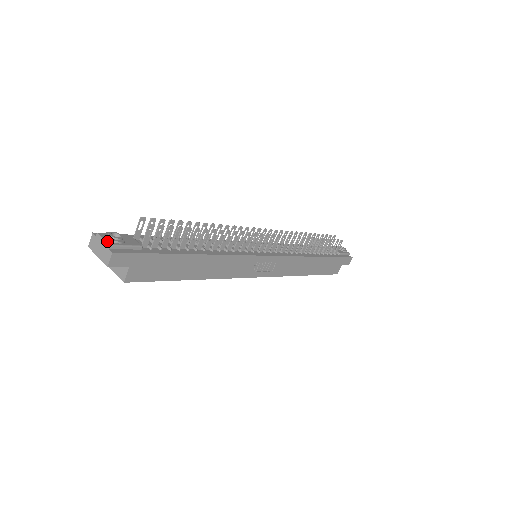
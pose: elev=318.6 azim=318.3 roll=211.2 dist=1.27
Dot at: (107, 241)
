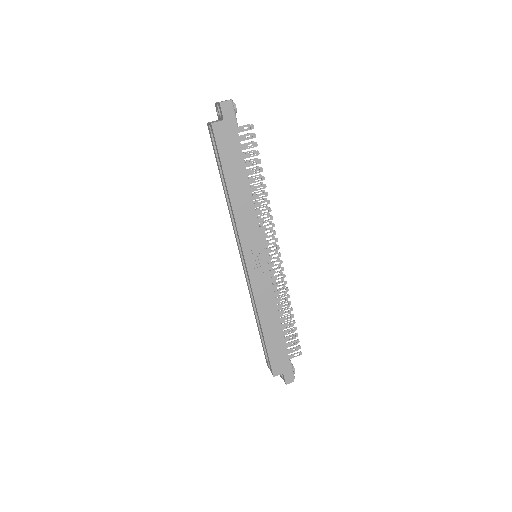
Dot at: (232, 100)
